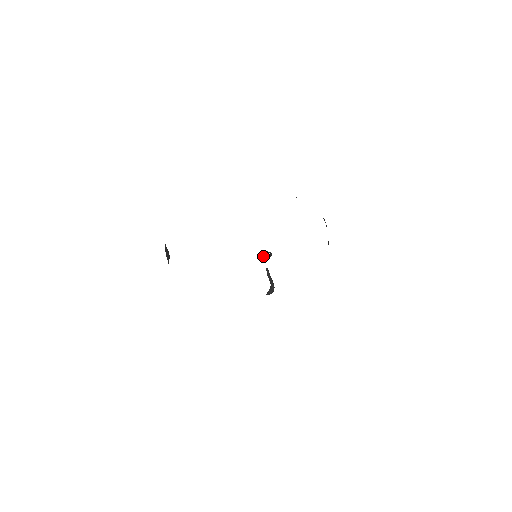
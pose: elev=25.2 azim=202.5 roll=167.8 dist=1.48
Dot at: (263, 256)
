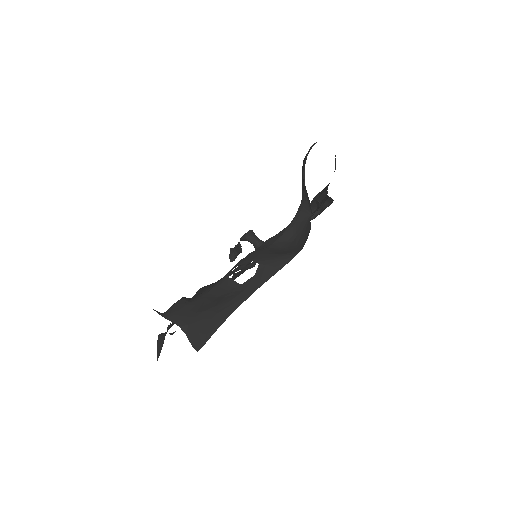
Dot at: (247, 240)
